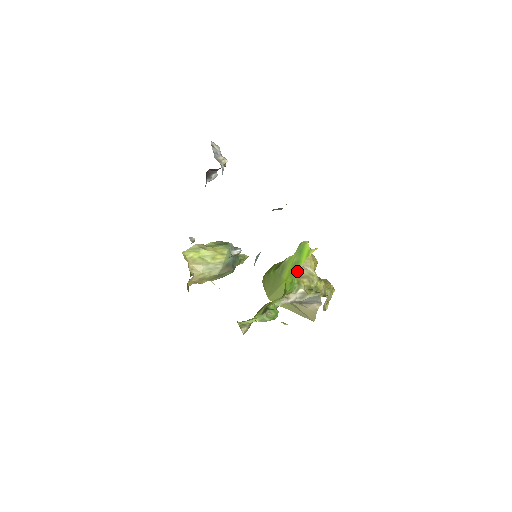
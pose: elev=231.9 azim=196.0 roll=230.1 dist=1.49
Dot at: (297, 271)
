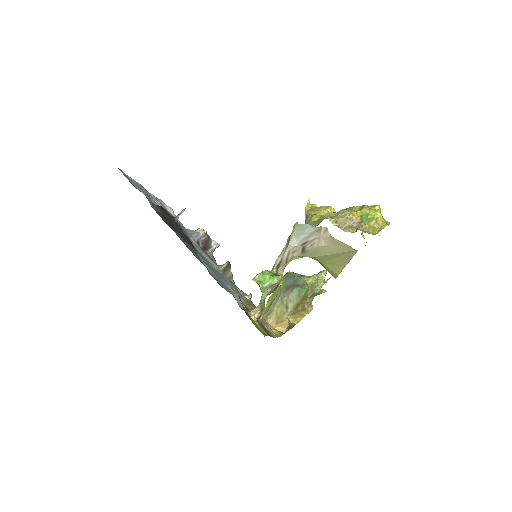
Dot at: occluded
